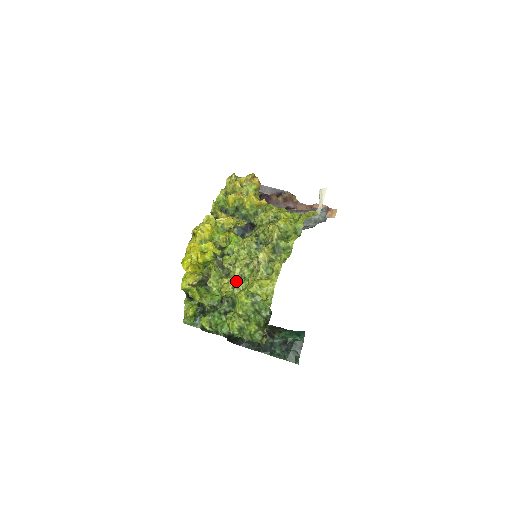
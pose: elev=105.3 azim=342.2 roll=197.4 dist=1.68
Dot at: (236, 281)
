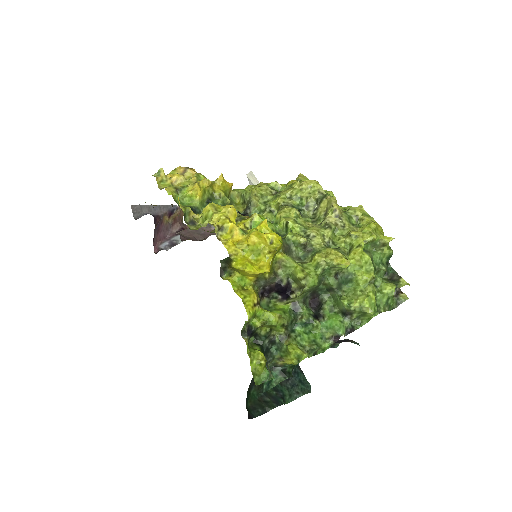
Dot at: (334, 248)
